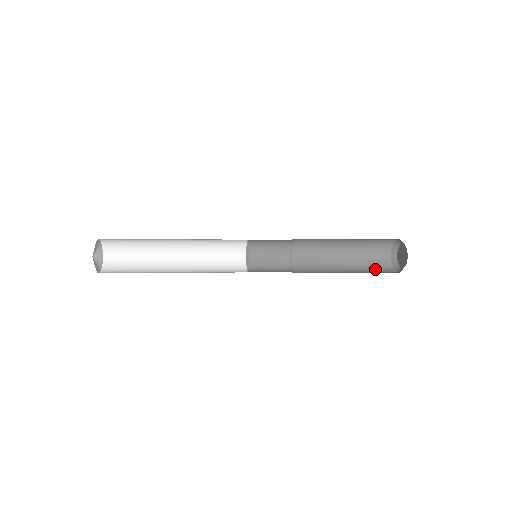
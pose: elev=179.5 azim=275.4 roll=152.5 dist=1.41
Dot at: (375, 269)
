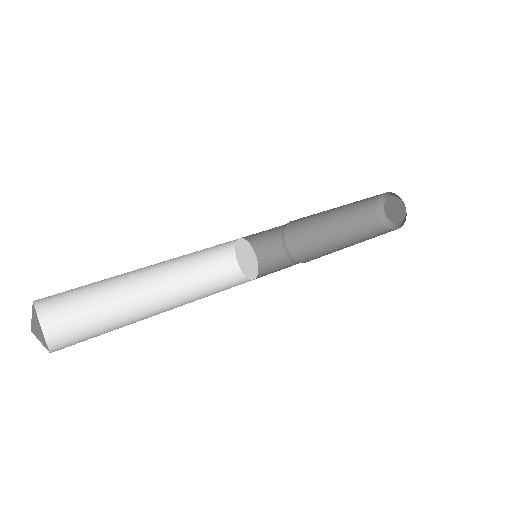
Dot at: (361, 212)
